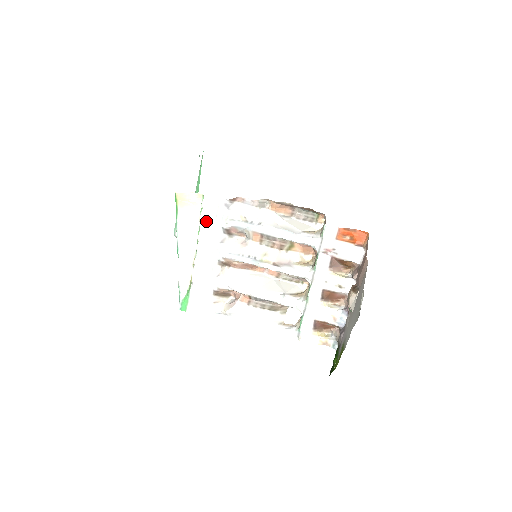
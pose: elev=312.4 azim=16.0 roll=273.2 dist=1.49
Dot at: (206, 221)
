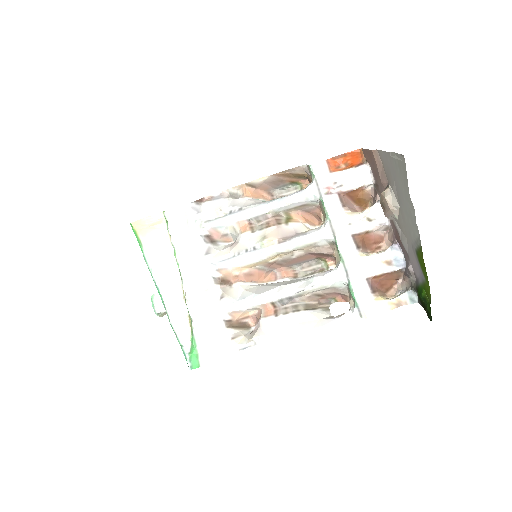
Dot at: (178, 235)
